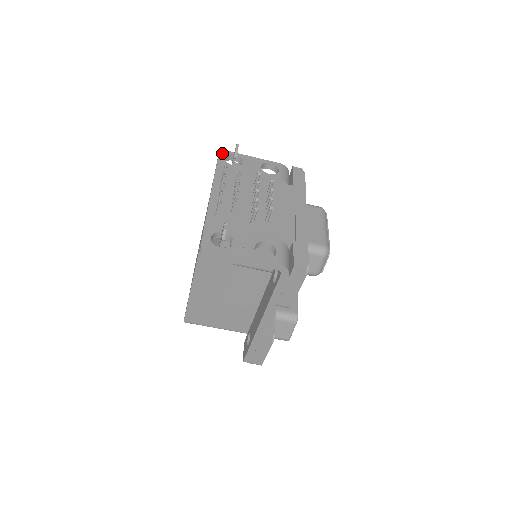
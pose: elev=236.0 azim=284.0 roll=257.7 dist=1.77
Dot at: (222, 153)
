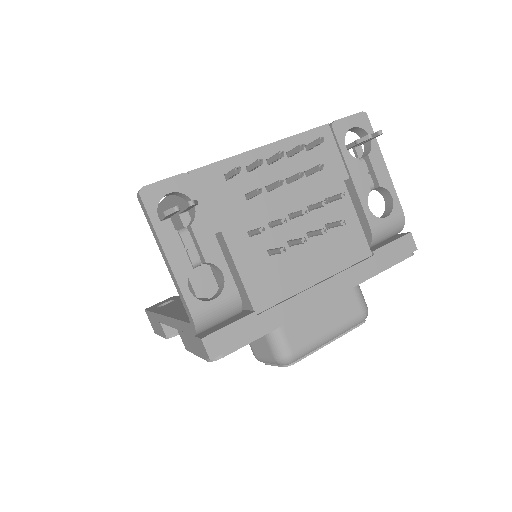
Dot at: (359, 118)
